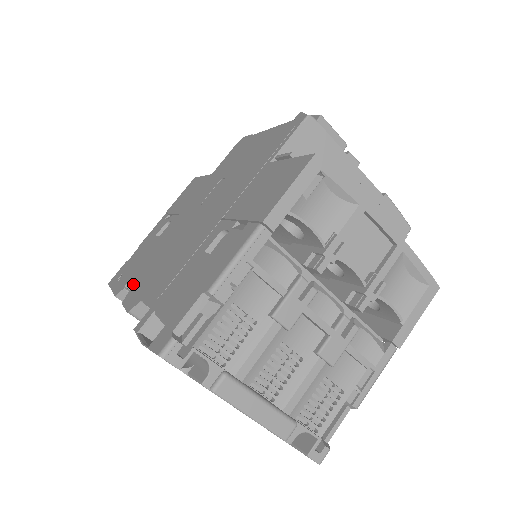
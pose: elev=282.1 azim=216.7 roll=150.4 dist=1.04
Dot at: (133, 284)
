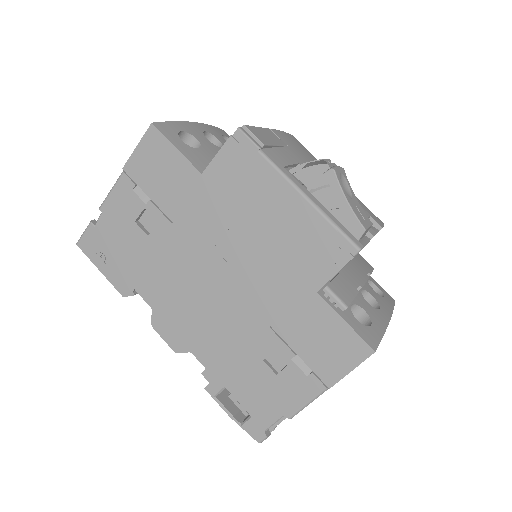
Dot at: (153, 306)
